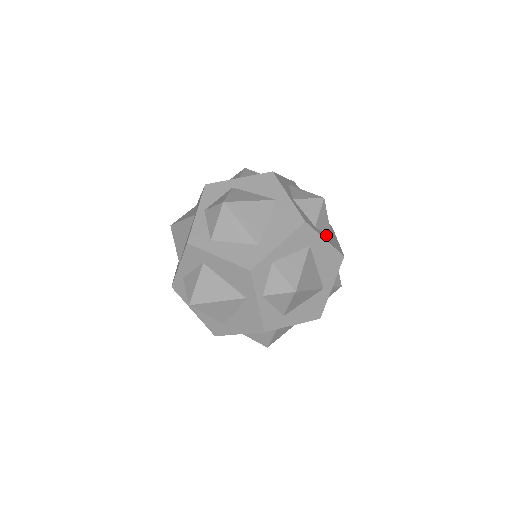
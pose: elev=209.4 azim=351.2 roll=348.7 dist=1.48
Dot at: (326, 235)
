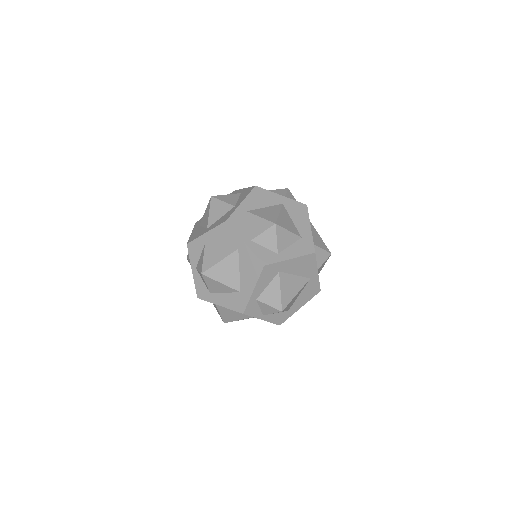
Dot at: (293, 245)
